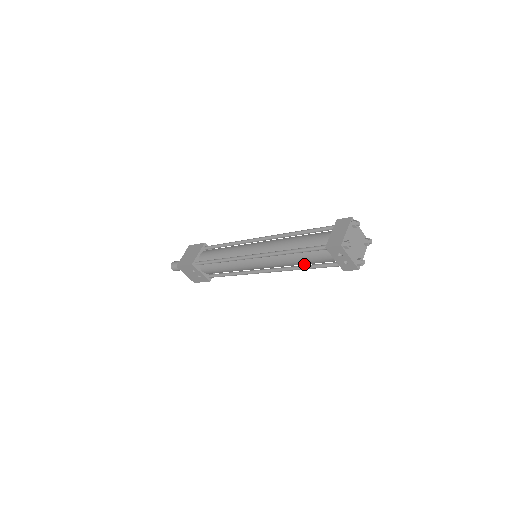
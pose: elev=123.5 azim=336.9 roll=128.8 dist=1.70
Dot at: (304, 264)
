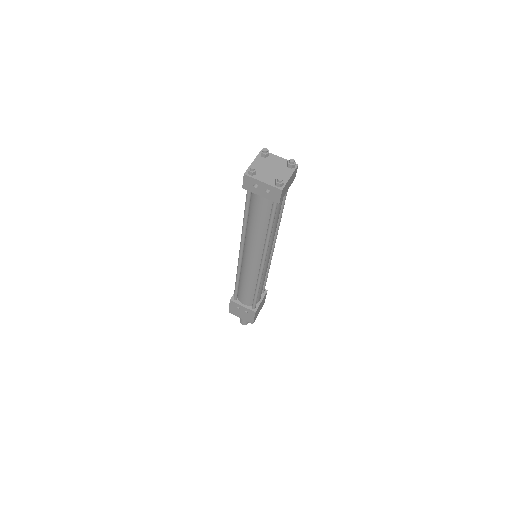
Dot at: (267, 228)
